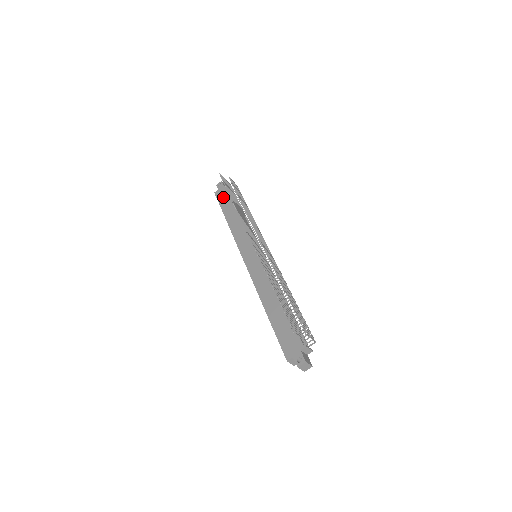
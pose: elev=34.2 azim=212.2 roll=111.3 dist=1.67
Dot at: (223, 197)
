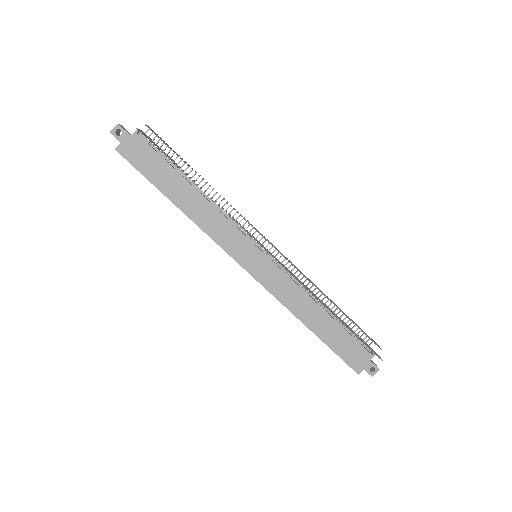
Dot at: (143, 160)
